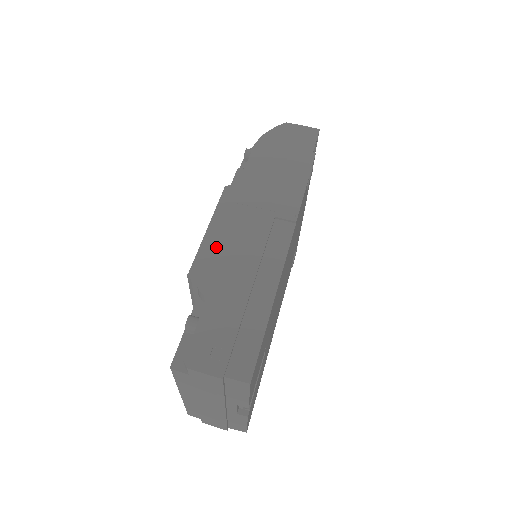
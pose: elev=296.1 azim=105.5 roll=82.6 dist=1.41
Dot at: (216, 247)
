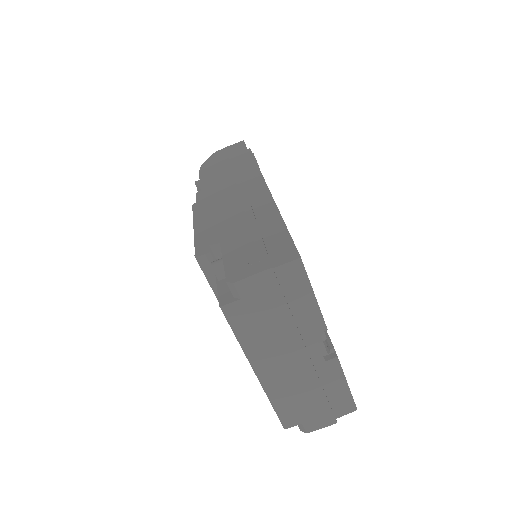
Dot at: (206, 221)
